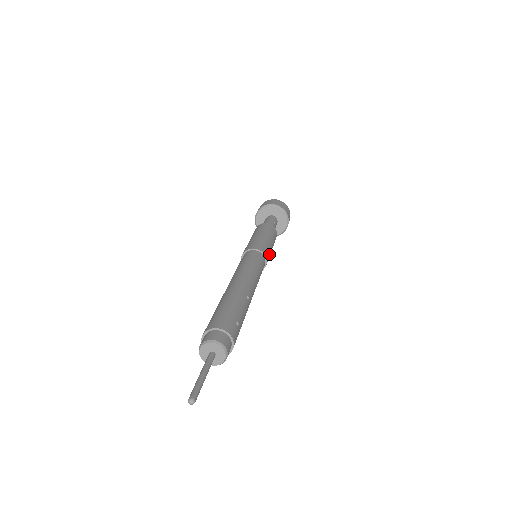
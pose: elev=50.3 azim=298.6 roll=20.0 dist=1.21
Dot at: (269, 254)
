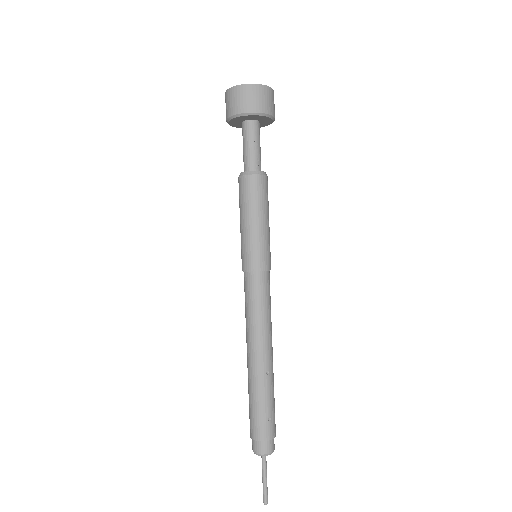
Dot at: (268, 249)
